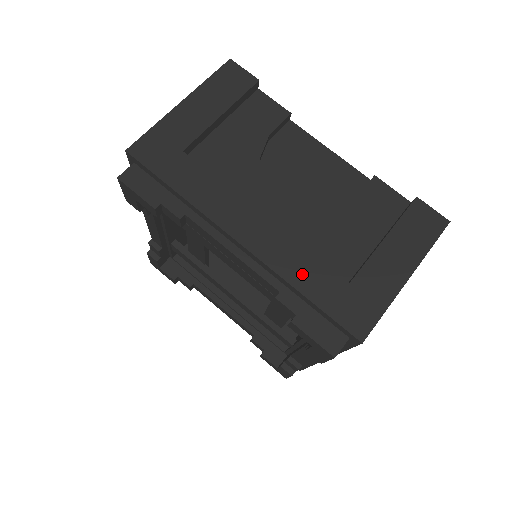
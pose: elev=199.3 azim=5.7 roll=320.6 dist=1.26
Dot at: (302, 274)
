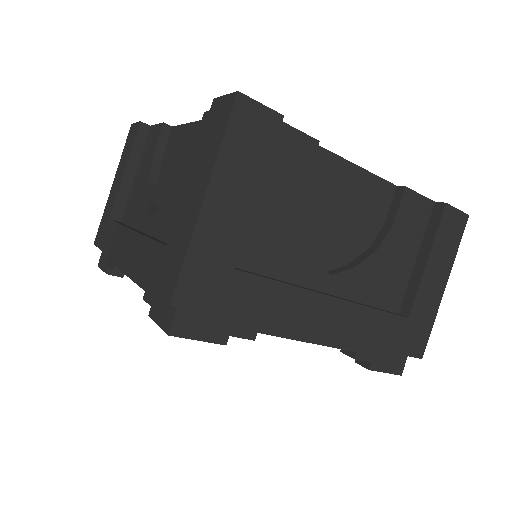
Dot at: (375, 333)
